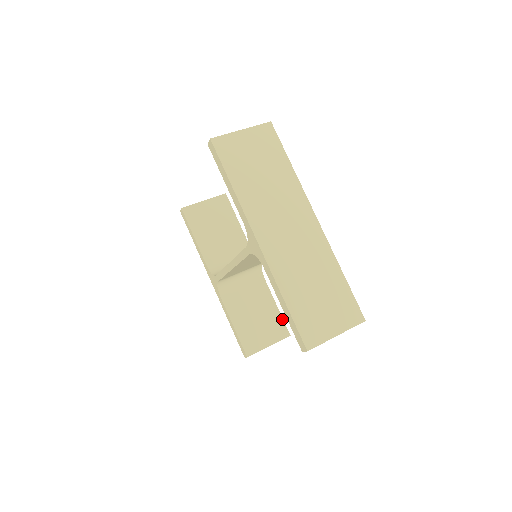
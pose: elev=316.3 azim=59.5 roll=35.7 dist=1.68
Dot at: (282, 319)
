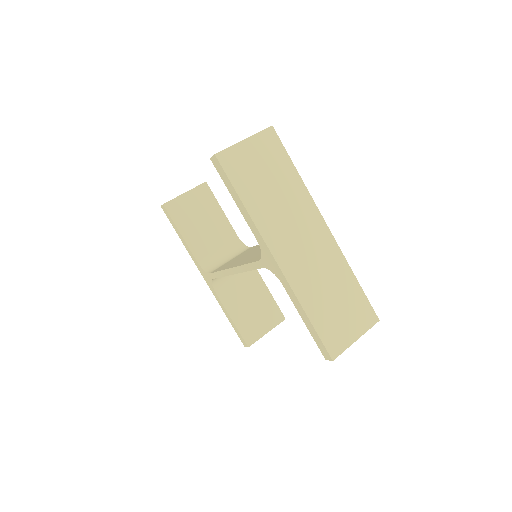
Dot at: (276, 304)
